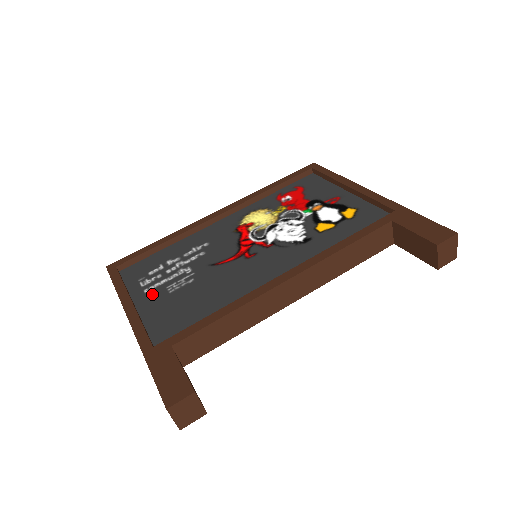
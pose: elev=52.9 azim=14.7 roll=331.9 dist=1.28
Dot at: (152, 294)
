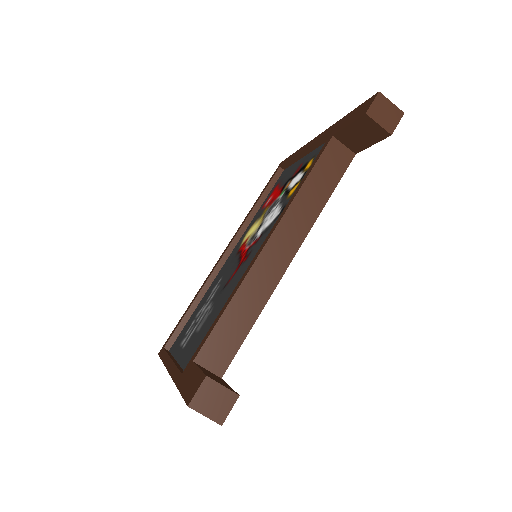
Dot at: (187, 344)
